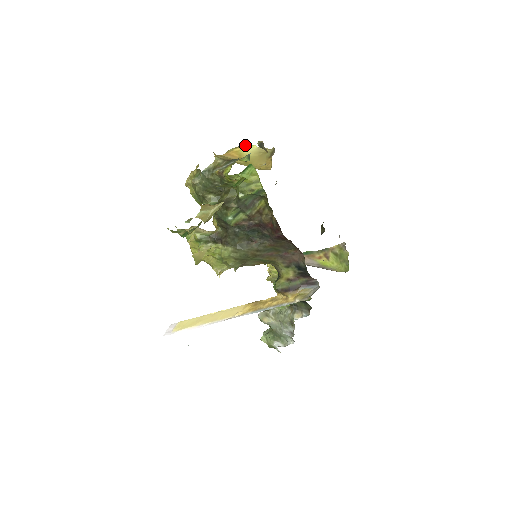
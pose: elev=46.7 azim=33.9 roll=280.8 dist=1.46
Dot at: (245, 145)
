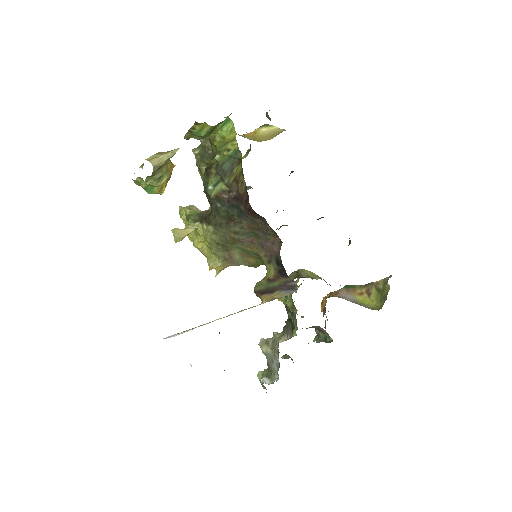
Dot at: (265, 126)
